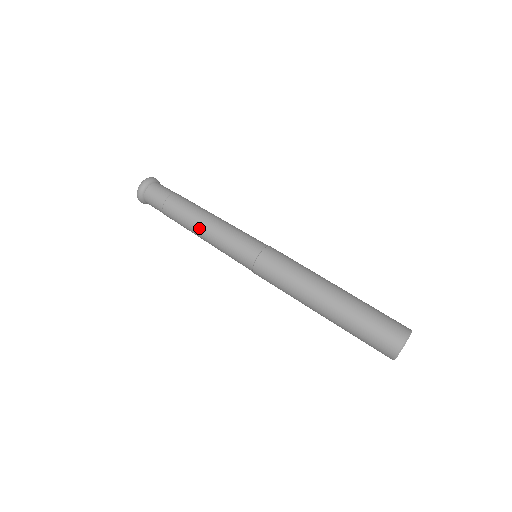
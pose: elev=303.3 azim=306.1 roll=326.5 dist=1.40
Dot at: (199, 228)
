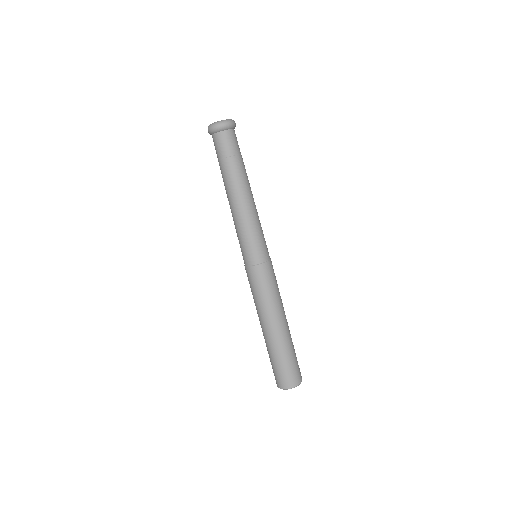
Dot at: (236, 204)
